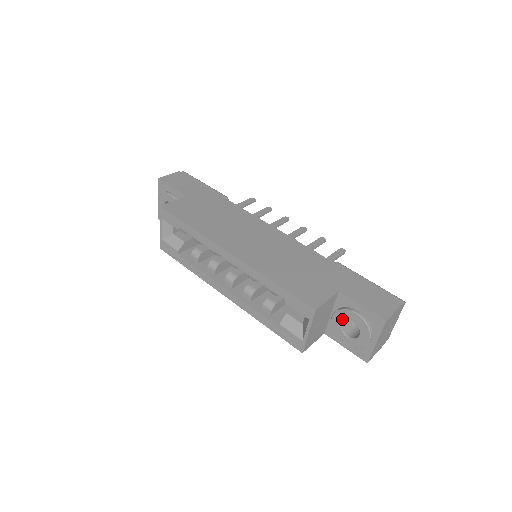
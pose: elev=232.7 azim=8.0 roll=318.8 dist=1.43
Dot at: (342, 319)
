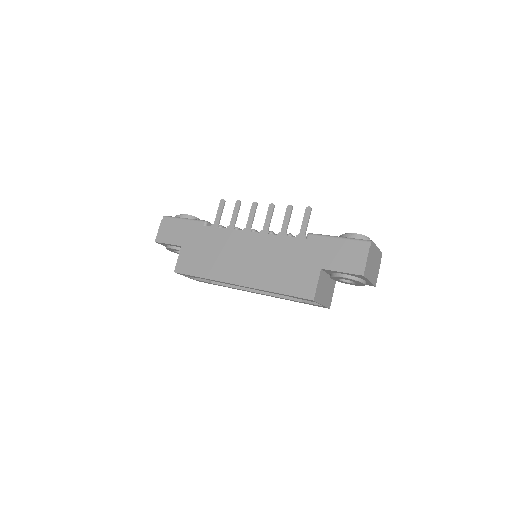
Dot at: (337, 279)
